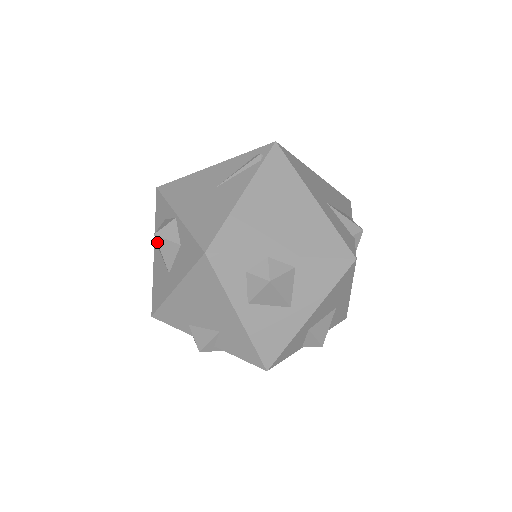
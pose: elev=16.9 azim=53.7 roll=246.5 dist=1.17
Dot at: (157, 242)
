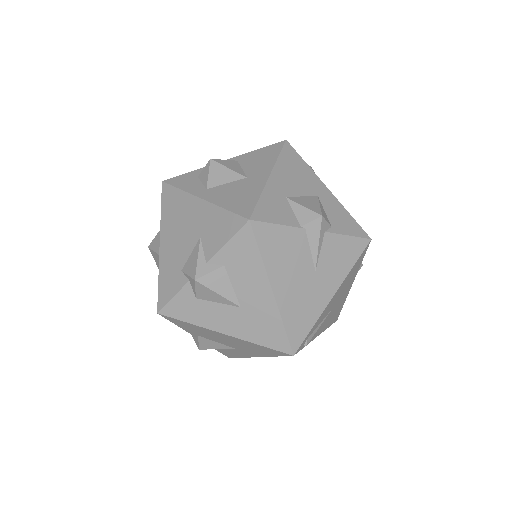
Dot at: (150, 249)
